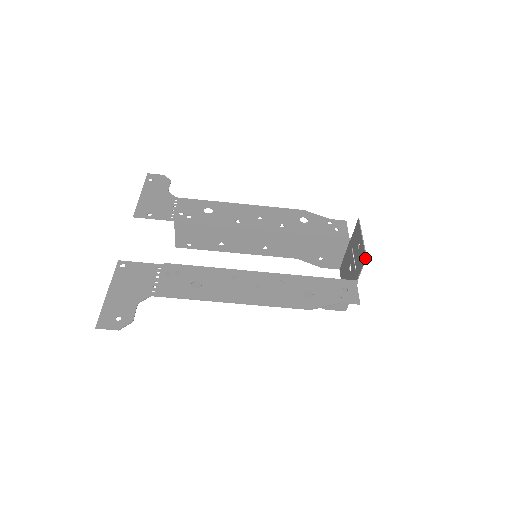
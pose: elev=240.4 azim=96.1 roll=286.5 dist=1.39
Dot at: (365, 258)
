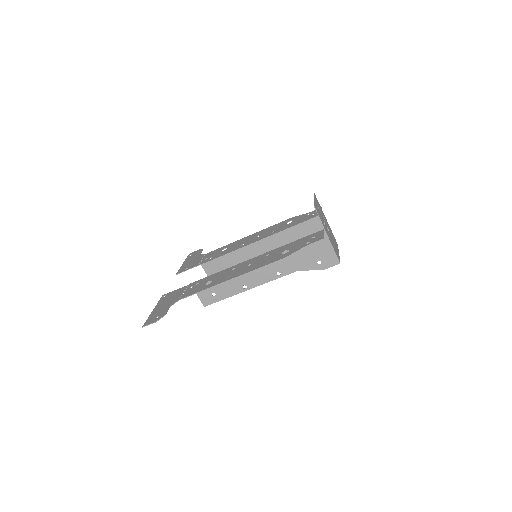
Dot at: (314, 207)
